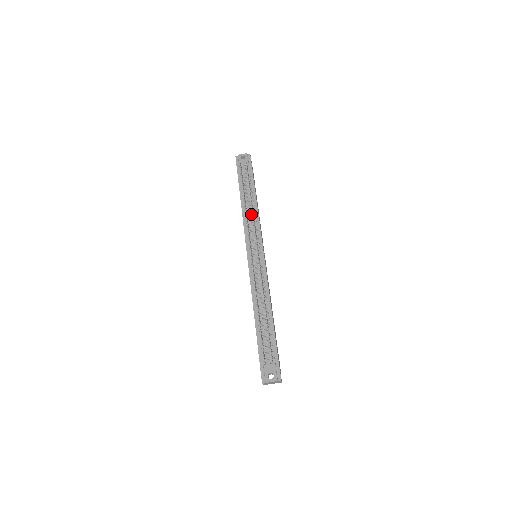
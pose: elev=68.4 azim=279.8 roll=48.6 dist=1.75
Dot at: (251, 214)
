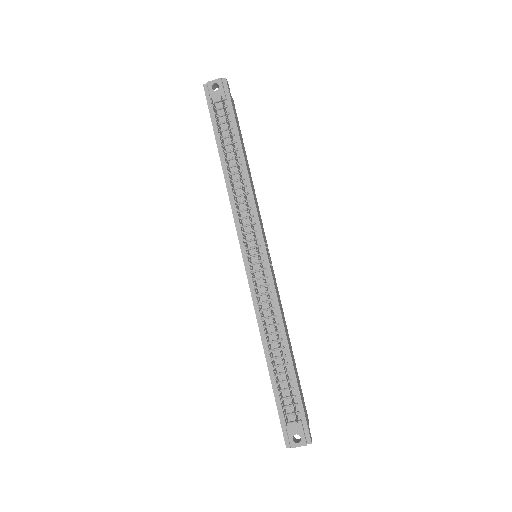
Dot at: (240, 189)
